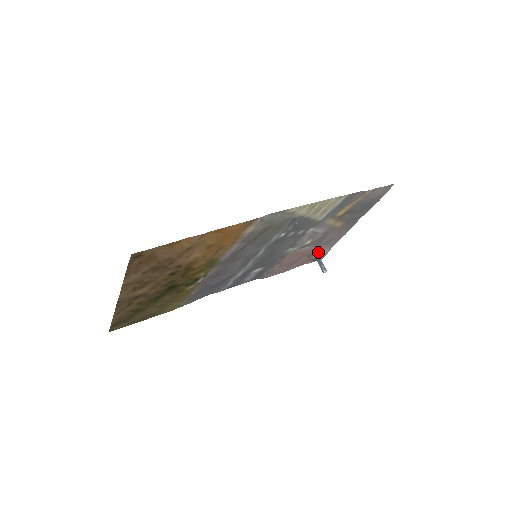
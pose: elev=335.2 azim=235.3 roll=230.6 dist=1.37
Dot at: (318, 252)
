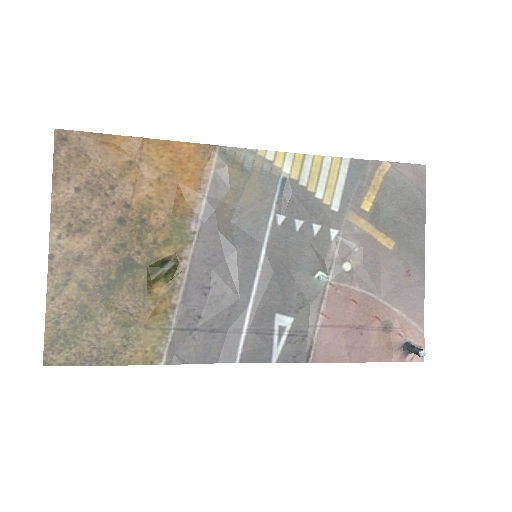
Dot at: (396, 325)
